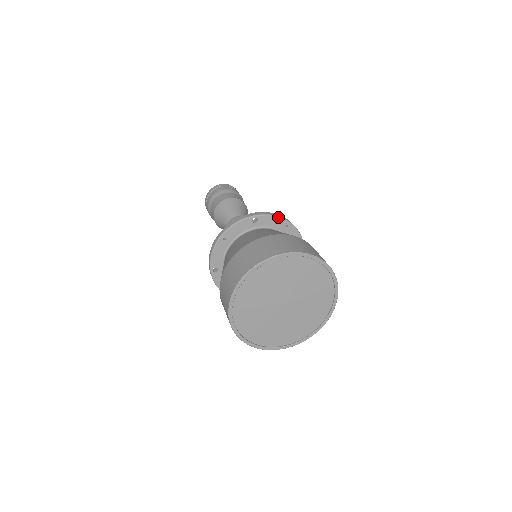
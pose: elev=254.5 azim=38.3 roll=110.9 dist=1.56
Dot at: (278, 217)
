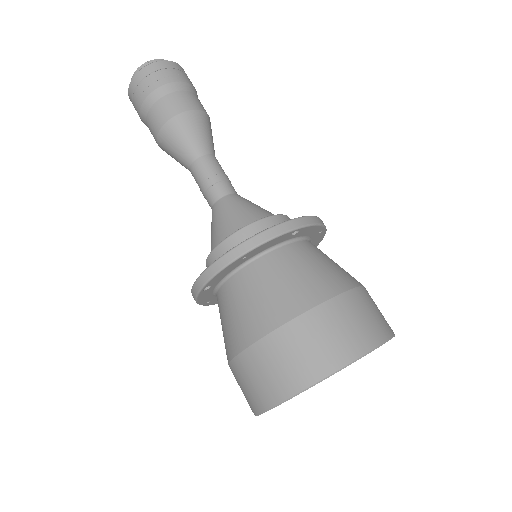
Dot at: (320, 225)
